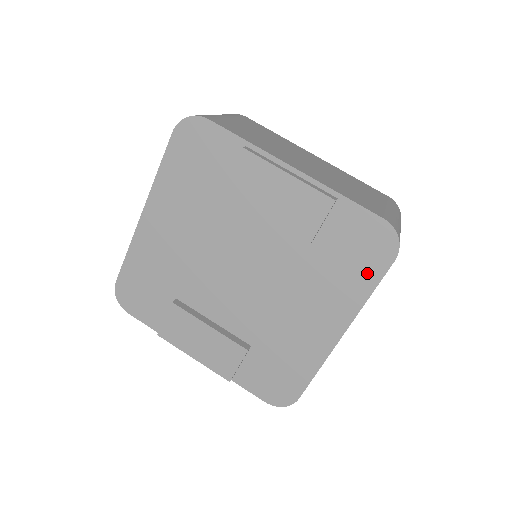
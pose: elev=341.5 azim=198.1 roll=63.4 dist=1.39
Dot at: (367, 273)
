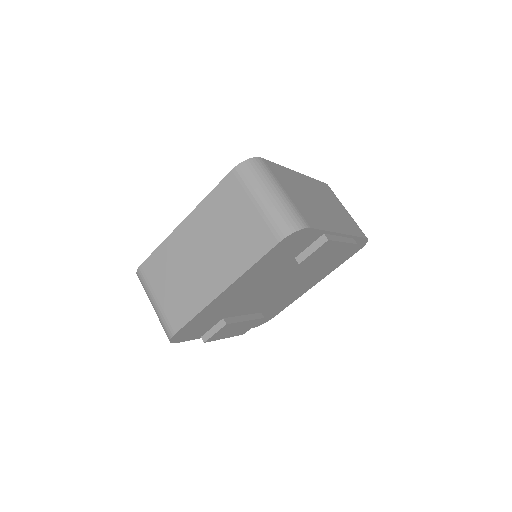
Dot at: (343, 260)
